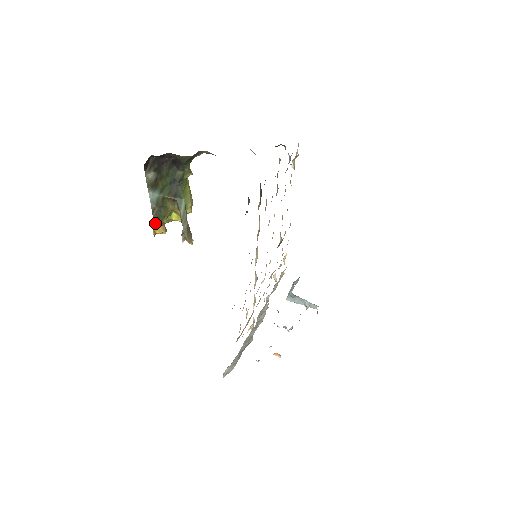
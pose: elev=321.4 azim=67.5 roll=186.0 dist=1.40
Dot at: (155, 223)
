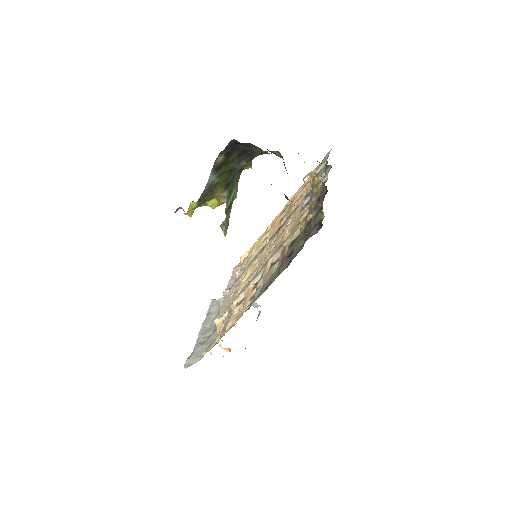
Dot at: (192, 204)
